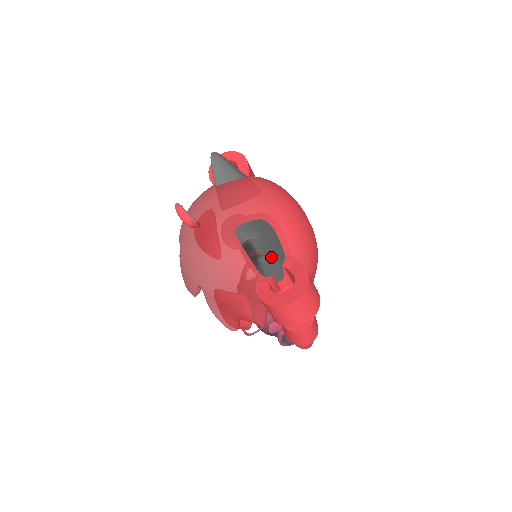
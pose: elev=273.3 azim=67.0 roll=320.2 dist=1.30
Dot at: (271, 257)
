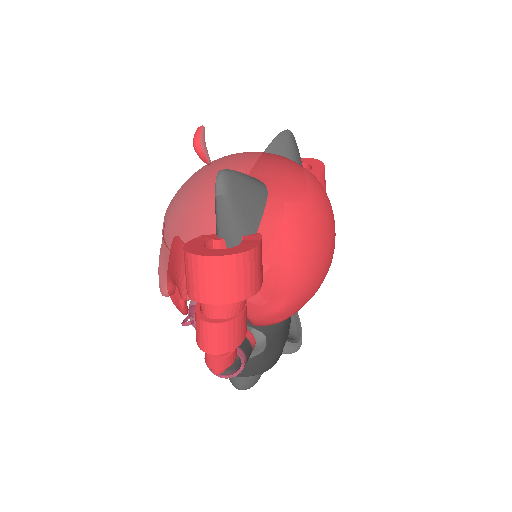
Dot at: (231, 207)
